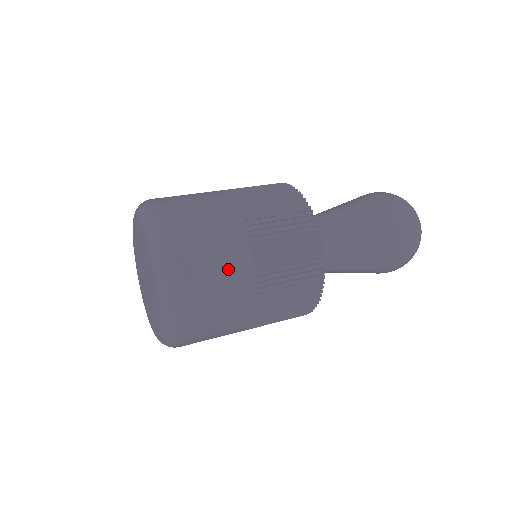
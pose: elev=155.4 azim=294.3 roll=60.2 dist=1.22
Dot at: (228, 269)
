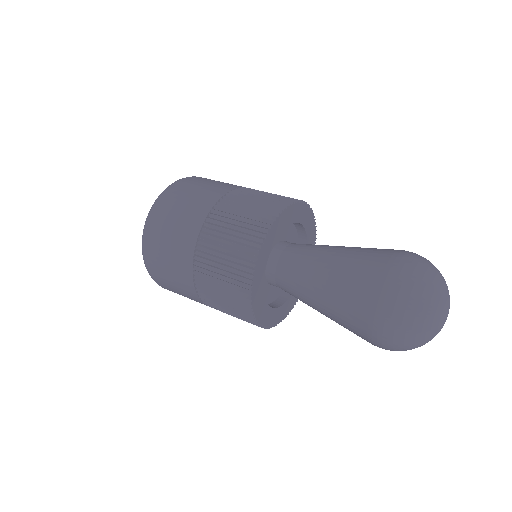
Dot at: (176, 277)
